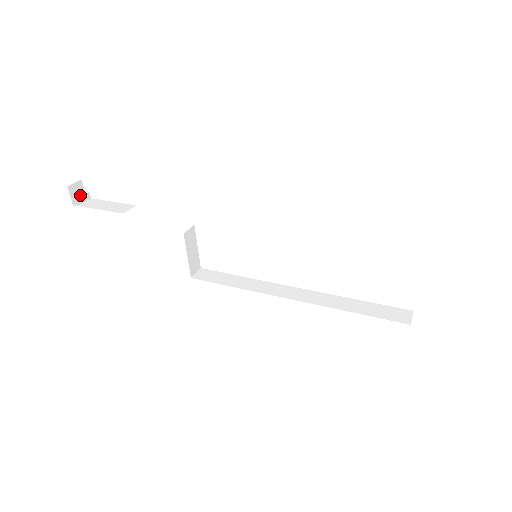
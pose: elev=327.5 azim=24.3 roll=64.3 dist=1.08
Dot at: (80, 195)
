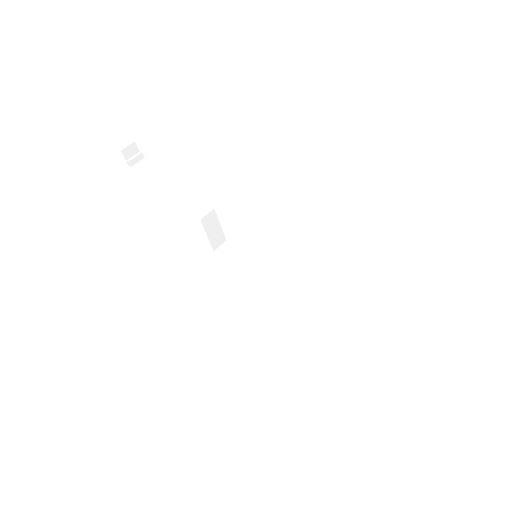
Dot at: (133, 157)
